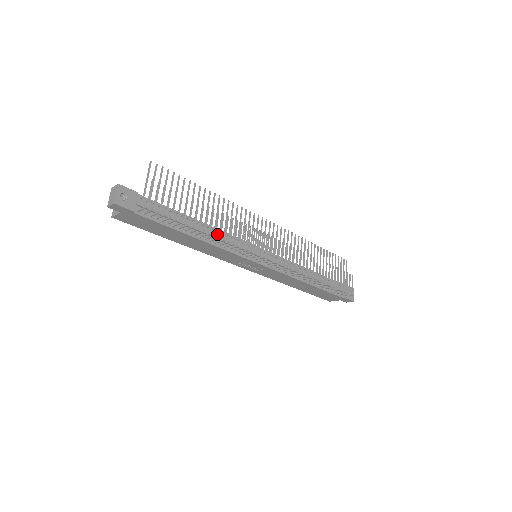
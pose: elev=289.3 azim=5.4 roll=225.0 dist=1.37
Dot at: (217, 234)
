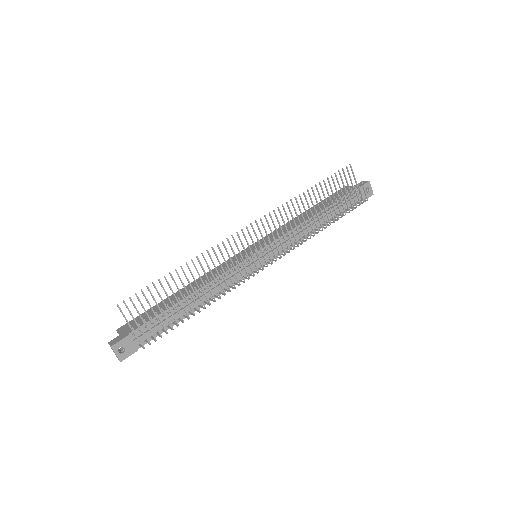
Dot at: (211, 287)
